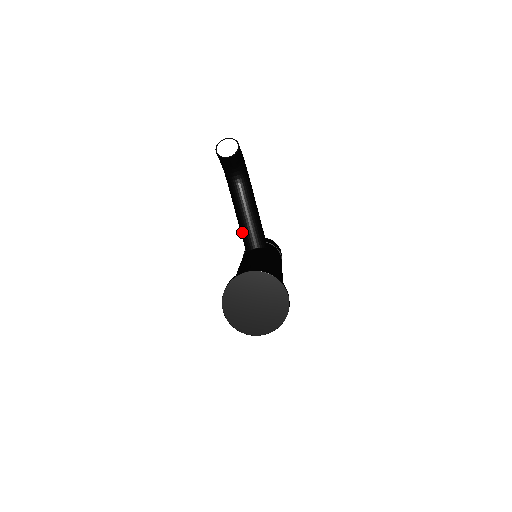
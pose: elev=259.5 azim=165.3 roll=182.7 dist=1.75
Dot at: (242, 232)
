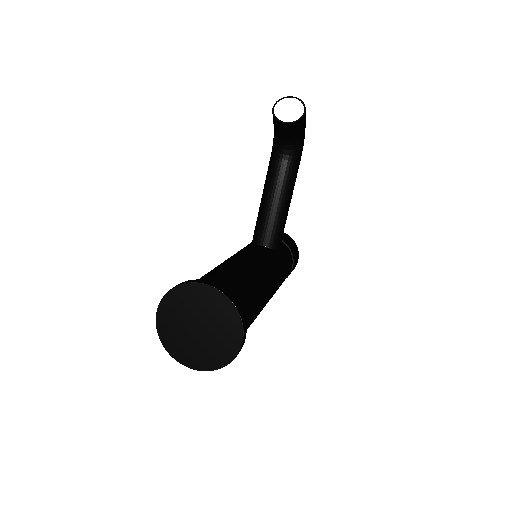
Dot at: (258, 218)
